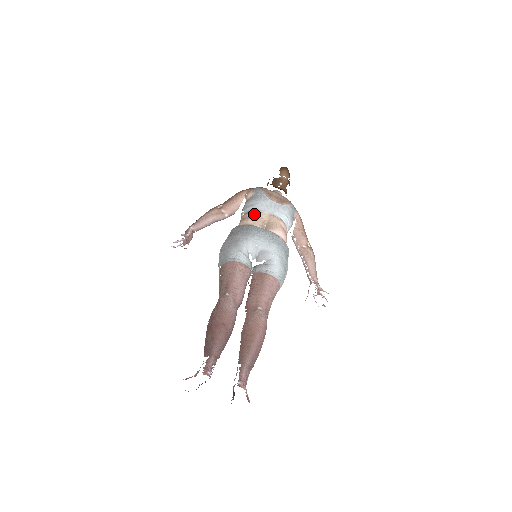
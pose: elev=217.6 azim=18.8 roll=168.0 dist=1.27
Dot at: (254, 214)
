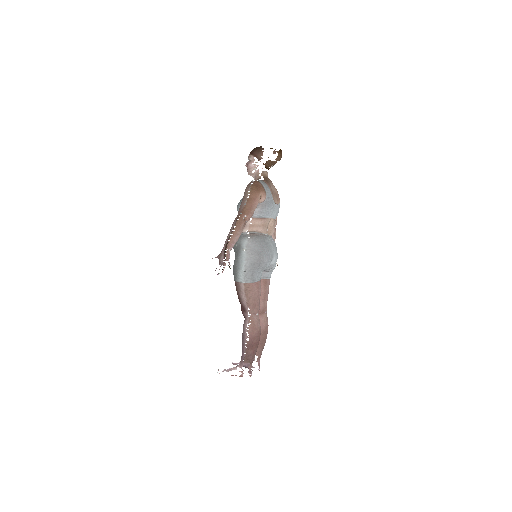
Dot at: (265, 222)
